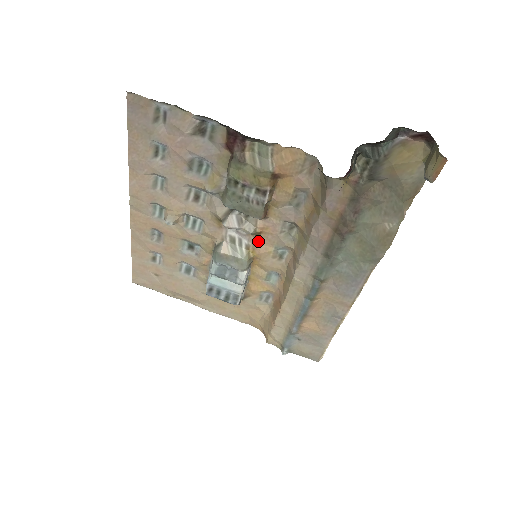
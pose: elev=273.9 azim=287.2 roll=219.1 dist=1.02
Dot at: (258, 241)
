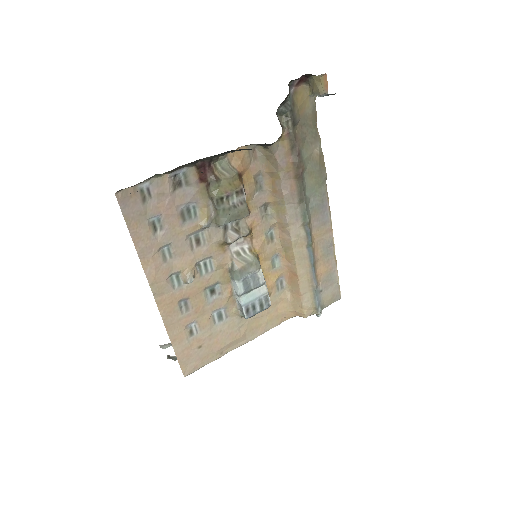
Dot at: (253, 239)
